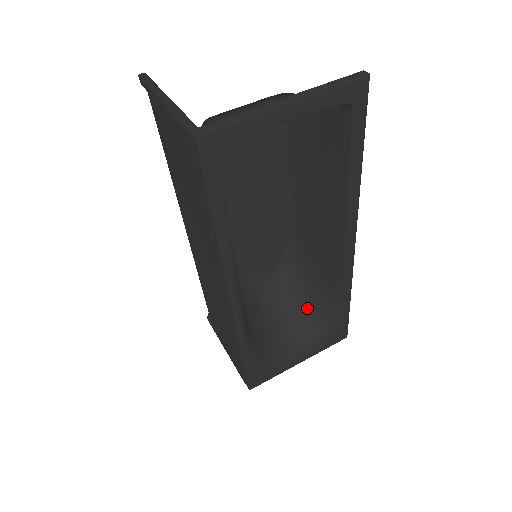
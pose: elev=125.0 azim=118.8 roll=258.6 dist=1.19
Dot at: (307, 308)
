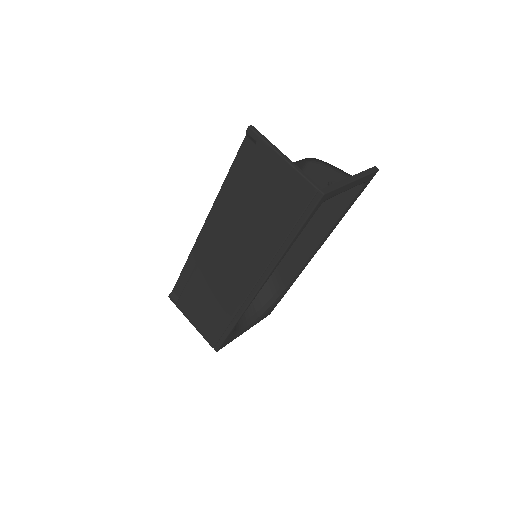
Dot at: occluded
